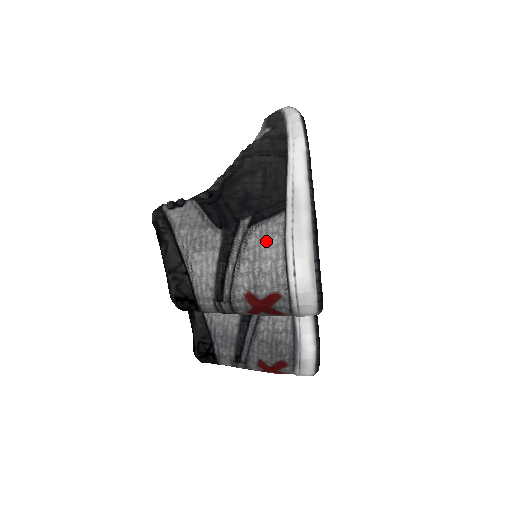
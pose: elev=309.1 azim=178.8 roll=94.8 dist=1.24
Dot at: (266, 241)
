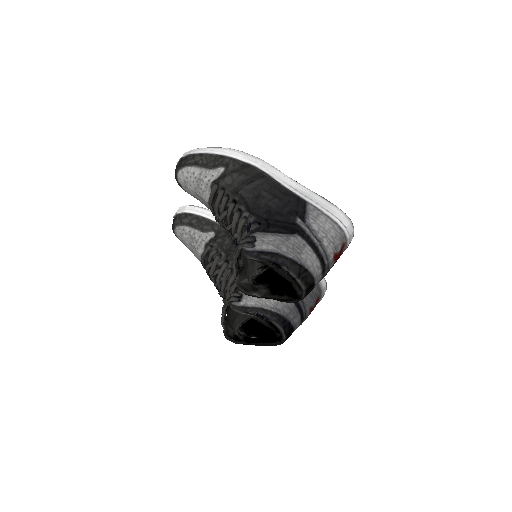
Dot at: (320, 222)
